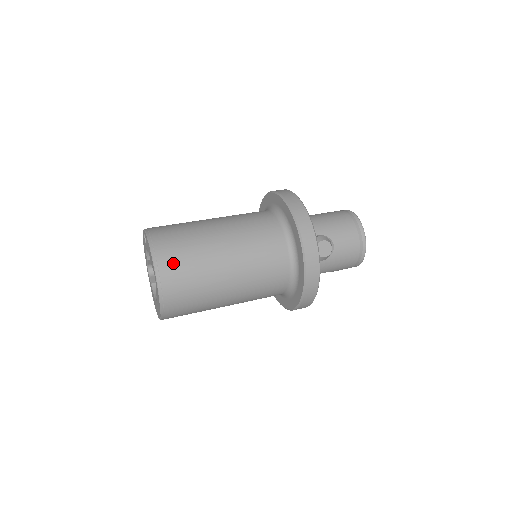
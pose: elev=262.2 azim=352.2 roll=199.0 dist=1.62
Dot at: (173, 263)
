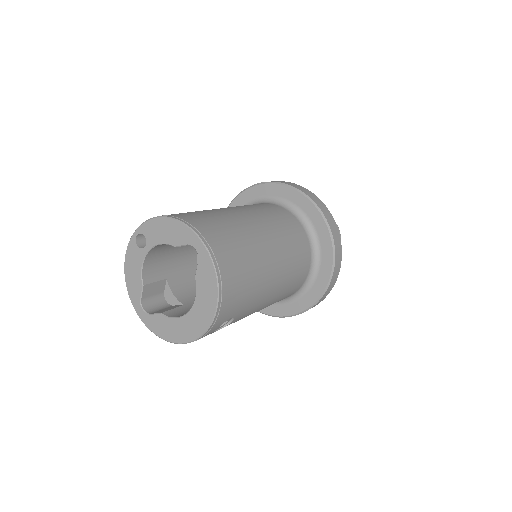
Dot at: (207, 225)
